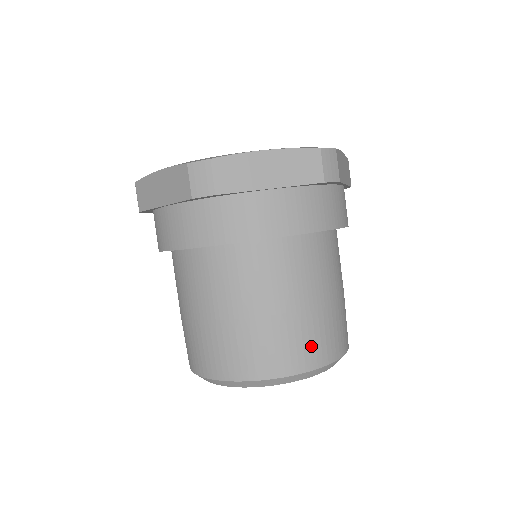
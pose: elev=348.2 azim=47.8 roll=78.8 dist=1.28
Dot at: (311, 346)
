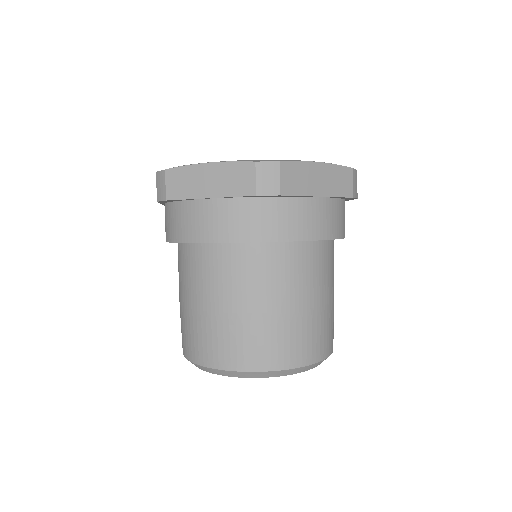
Dot at: (245, 349)
